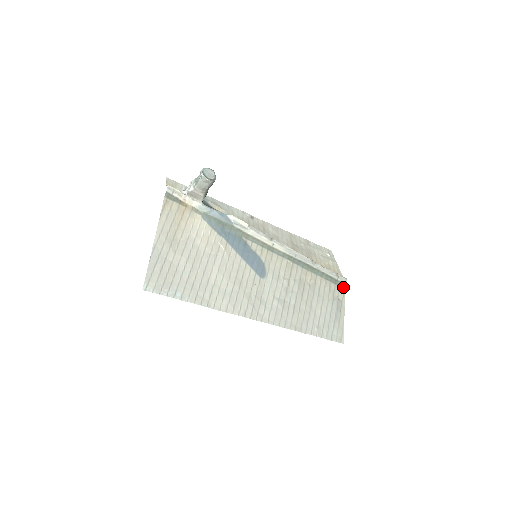
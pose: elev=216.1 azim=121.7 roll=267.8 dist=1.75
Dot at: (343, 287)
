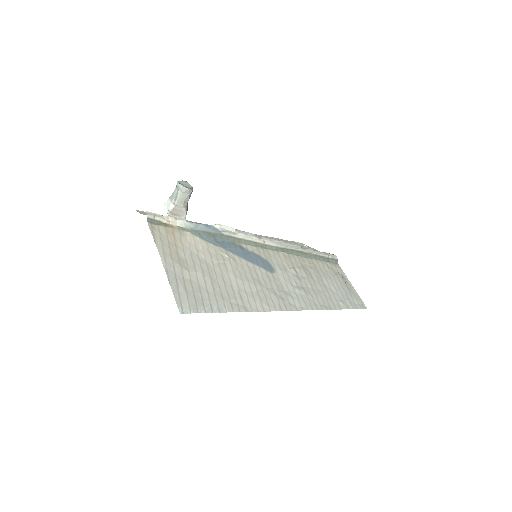
Dot at: (336, 263)
